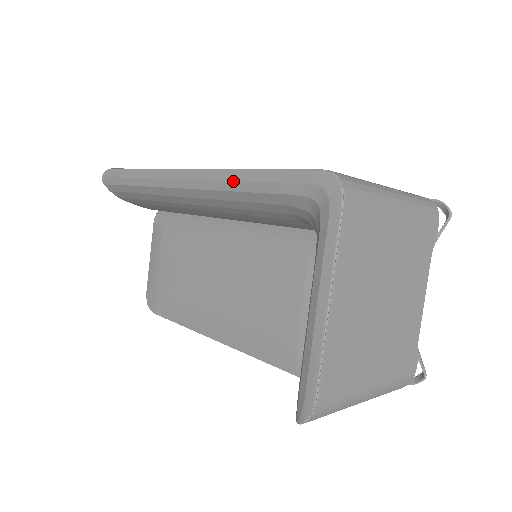
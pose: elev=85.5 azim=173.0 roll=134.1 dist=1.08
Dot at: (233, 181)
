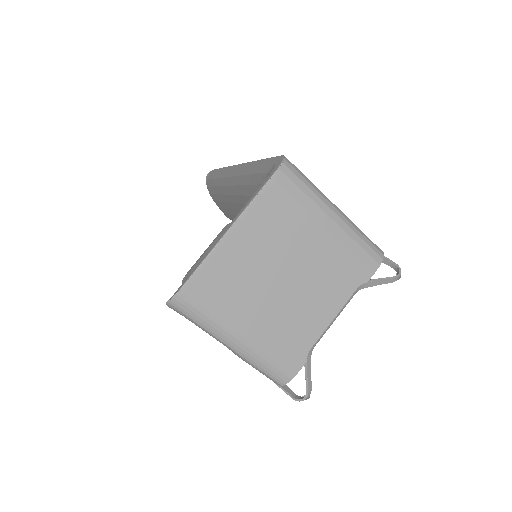
Dot at: (249, 167)
